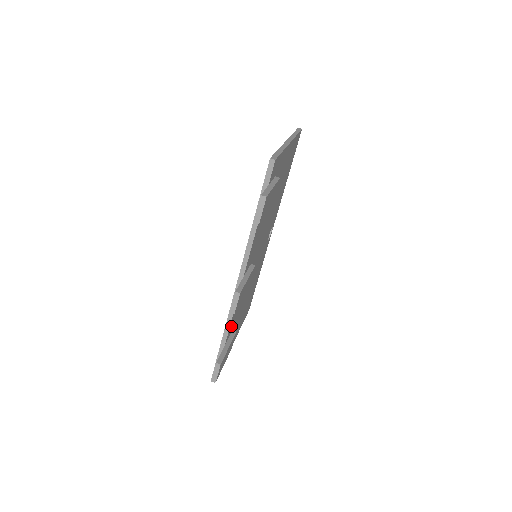
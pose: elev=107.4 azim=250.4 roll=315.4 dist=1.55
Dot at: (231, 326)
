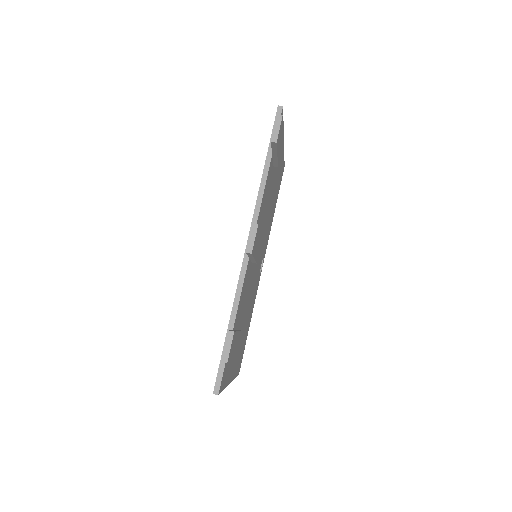
Dot at: (238, 309)
